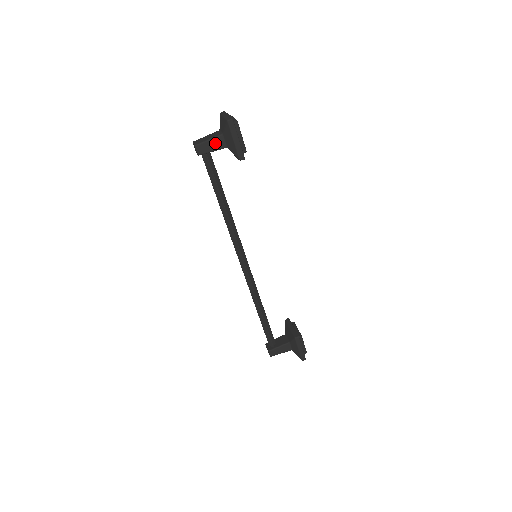
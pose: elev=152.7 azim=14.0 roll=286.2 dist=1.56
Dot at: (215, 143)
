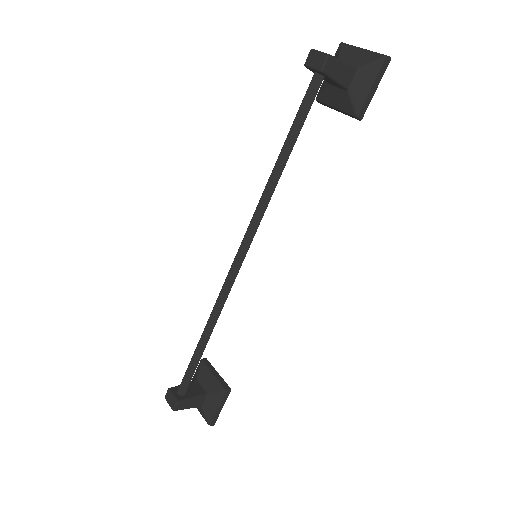
Dot at: (345, 72)
